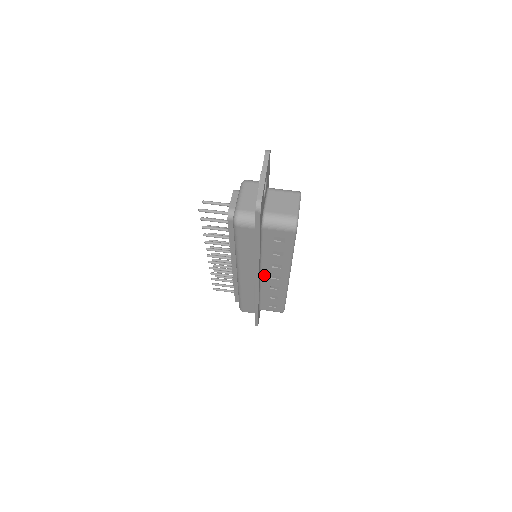
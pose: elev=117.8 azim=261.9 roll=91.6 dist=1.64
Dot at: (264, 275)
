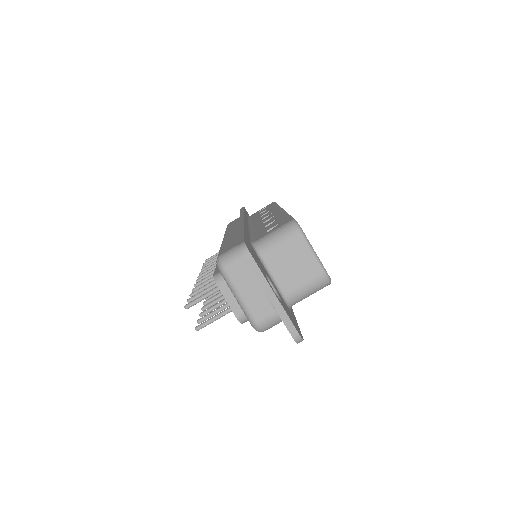
Dot at: occluded
